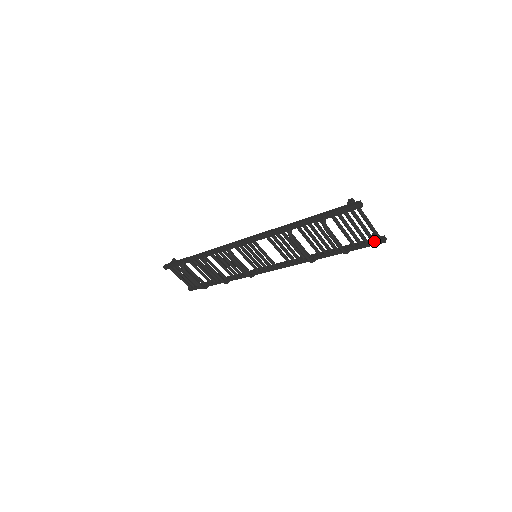
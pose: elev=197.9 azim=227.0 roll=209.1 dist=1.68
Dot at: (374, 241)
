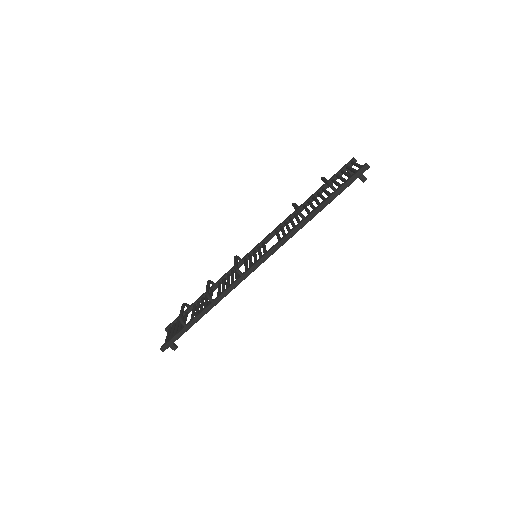
Dot at: (358, 170)
